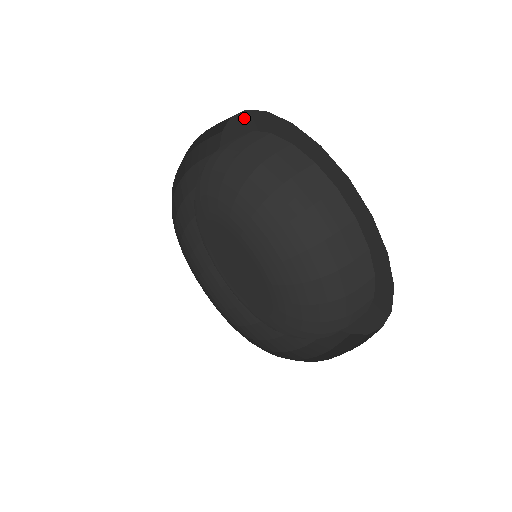
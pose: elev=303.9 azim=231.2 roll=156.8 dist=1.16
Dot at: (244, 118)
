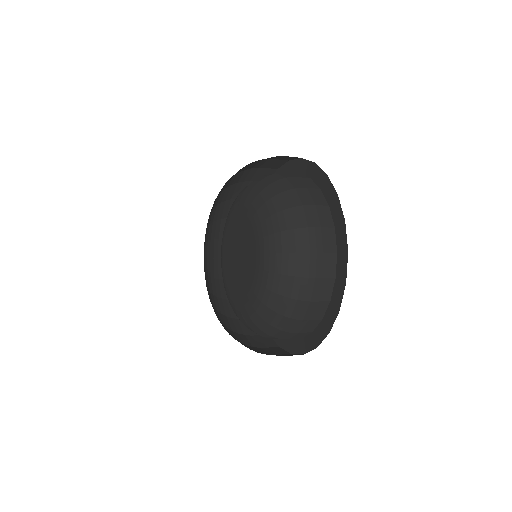
Dot at: occluded
